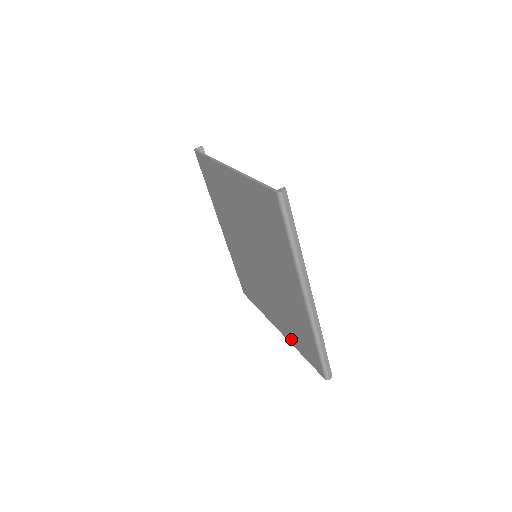
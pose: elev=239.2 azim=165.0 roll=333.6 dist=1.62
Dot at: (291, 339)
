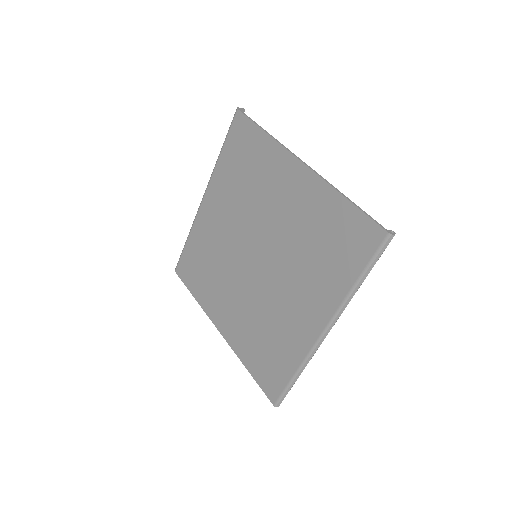
Dot at: (241, 350)
